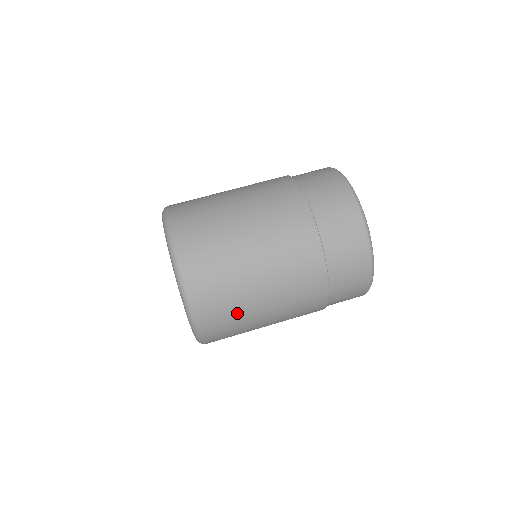
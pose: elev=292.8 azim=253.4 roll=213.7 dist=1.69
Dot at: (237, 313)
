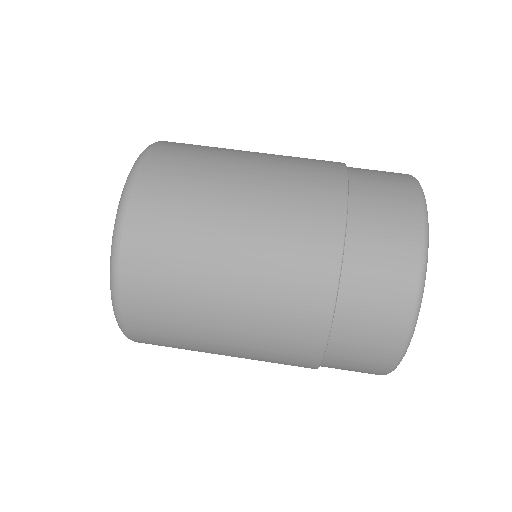
Dot at: (182, 338)
